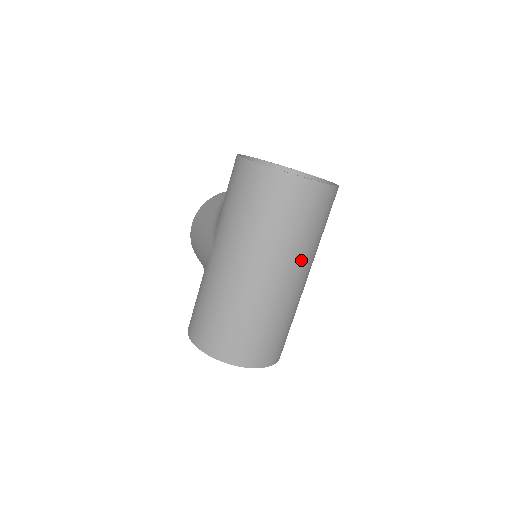
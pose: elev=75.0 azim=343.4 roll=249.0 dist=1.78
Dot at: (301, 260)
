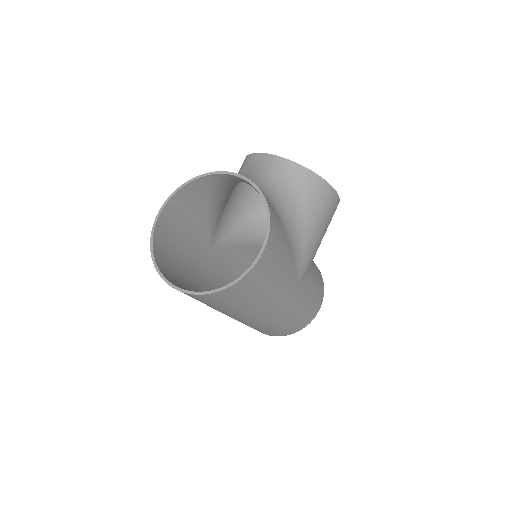
Dot at: (235, 315)
